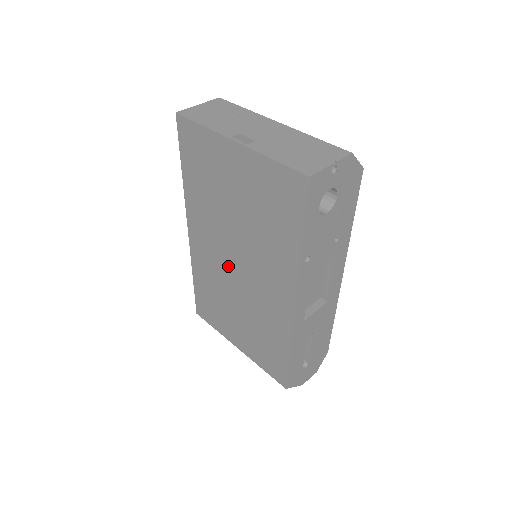
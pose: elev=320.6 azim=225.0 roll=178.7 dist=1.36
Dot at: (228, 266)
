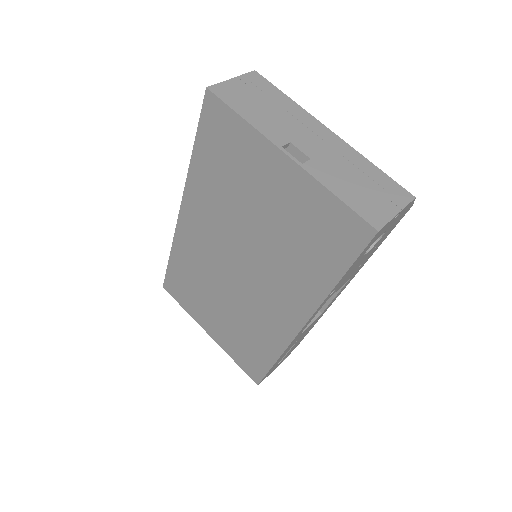
Dot at: (225, 264)
